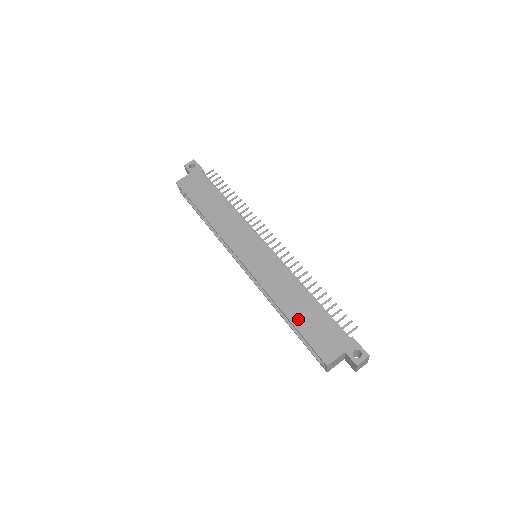
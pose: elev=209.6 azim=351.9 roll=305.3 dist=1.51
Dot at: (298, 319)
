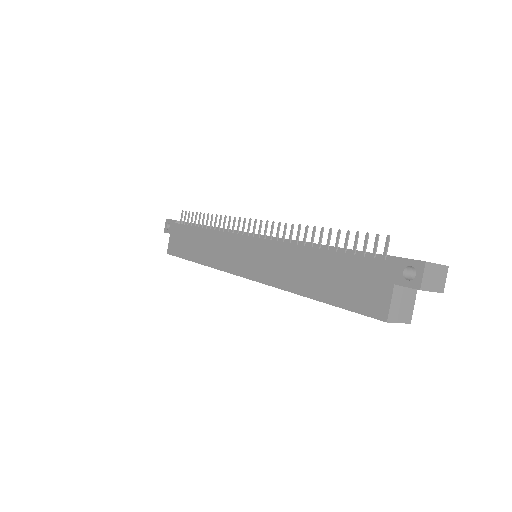
Dot at: (322, 290)
